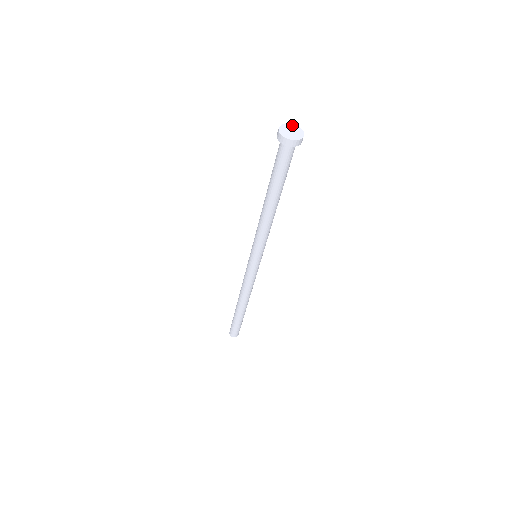
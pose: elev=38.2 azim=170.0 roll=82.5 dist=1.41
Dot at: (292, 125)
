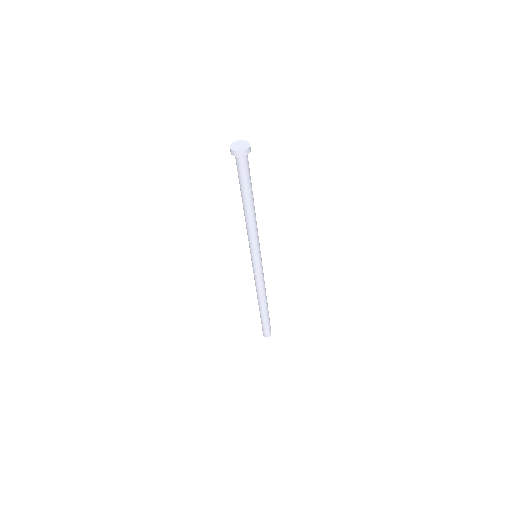
Dot at: (248, 143)
